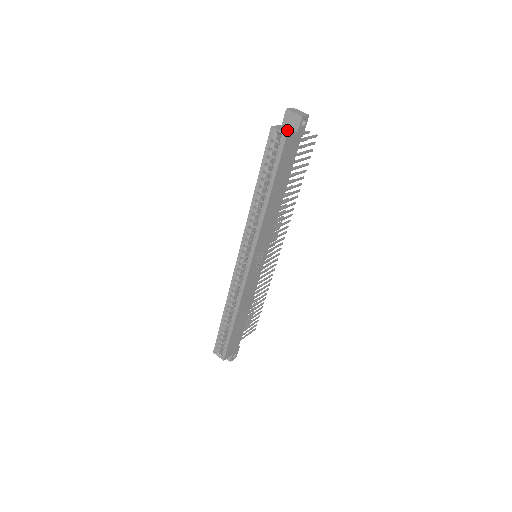
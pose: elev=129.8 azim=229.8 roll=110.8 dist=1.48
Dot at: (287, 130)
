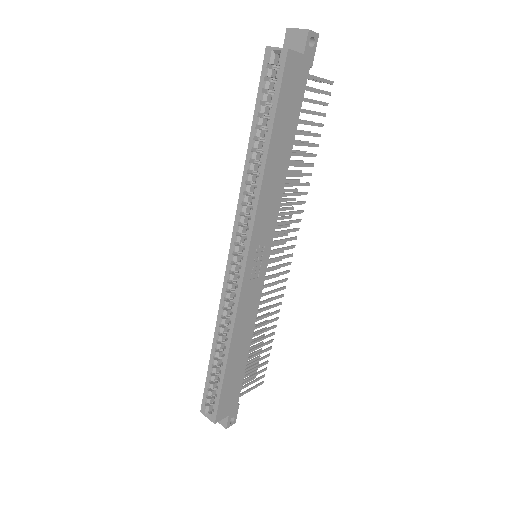
Dot at: occluded
